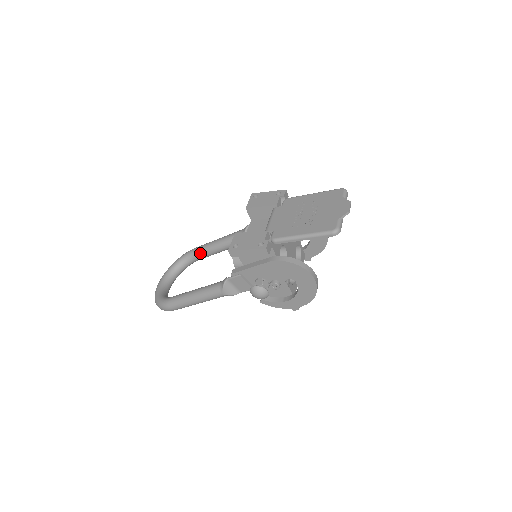
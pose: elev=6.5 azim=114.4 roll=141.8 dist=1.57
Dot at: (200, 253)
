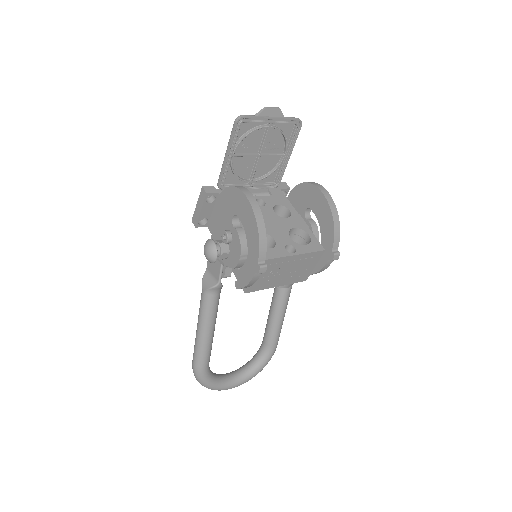
Dot at: (265, 331)
